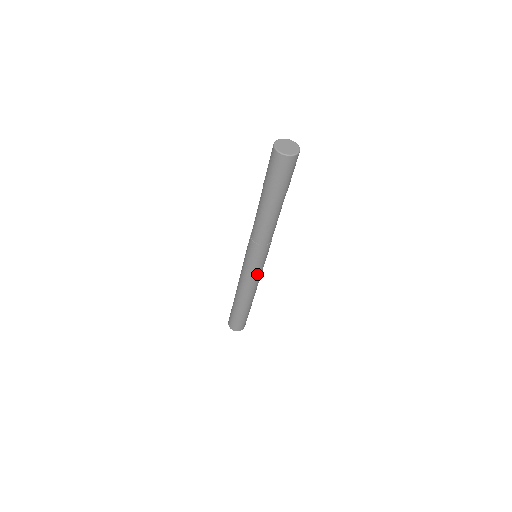
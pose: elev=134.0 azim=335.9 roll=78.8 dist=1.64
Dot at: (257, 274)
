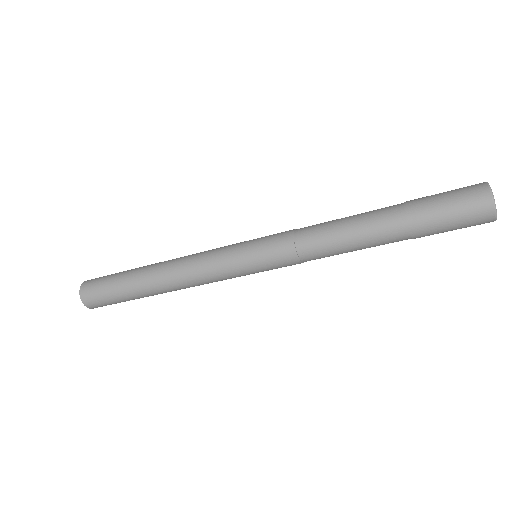
Dot at: occluded
